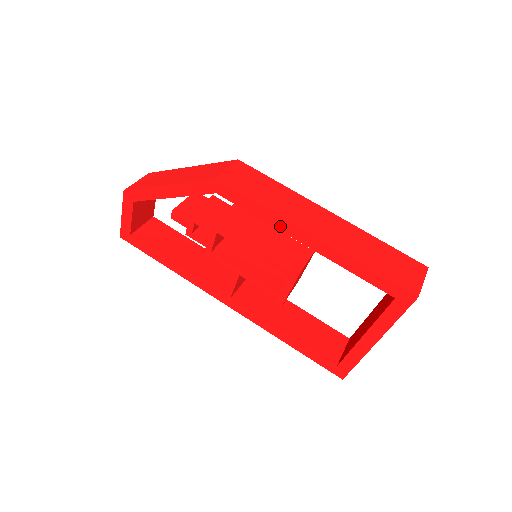
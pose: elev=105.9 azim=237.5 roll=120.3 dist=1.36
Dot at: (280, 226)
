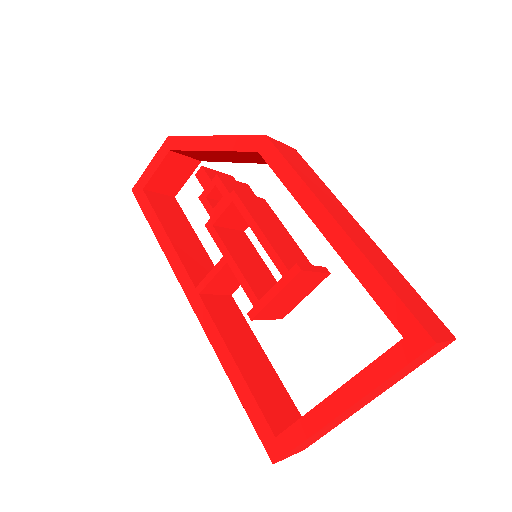
Dot at: (306, 203)
